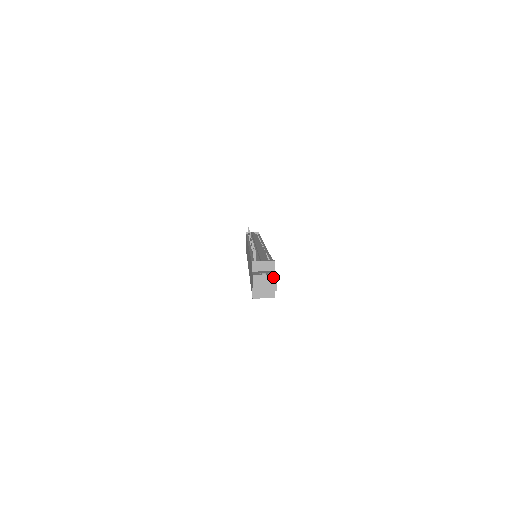
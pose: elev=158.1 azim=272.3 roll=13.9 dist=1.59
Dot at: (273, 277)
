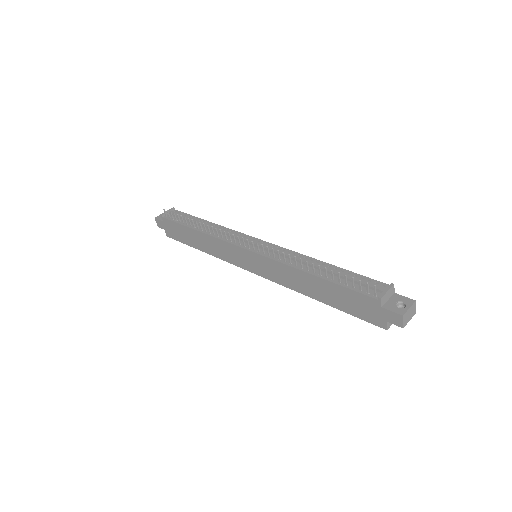
Dot at: (414, 304)
